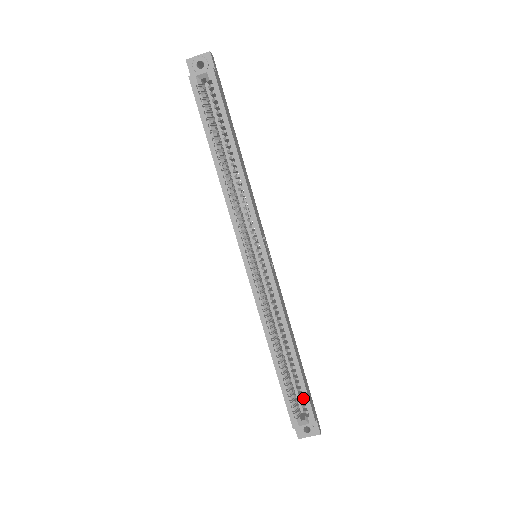
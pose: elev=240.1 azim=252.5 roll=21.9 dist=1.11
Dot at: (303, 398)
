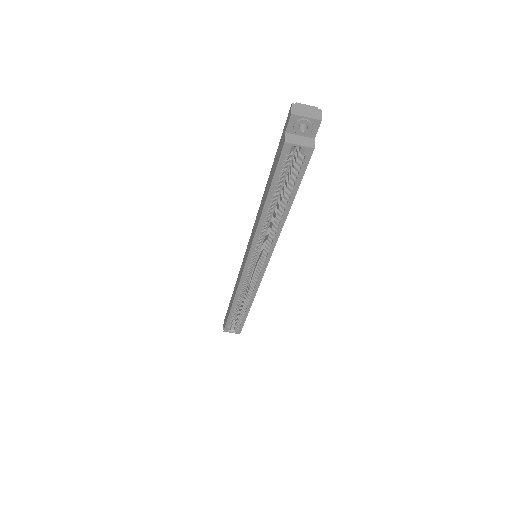
Dot at: (239, 323)
